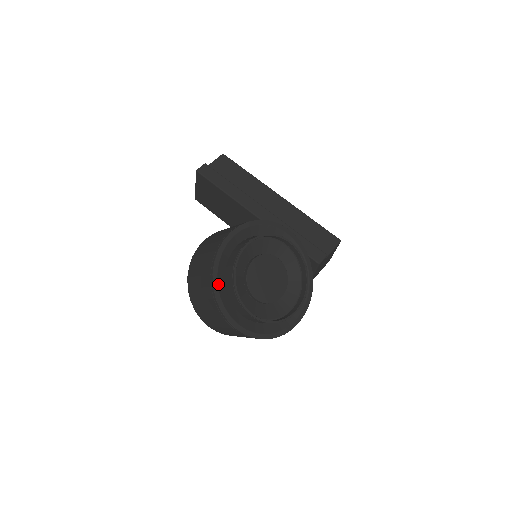
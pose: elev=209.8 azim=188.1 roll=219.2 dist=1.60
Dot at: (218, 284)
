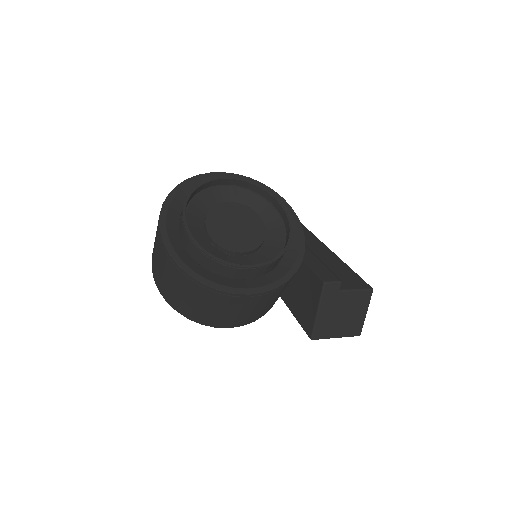
Dot at: (176, 196)
